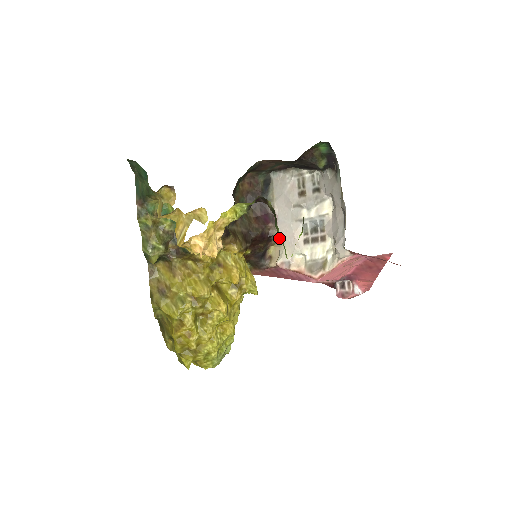
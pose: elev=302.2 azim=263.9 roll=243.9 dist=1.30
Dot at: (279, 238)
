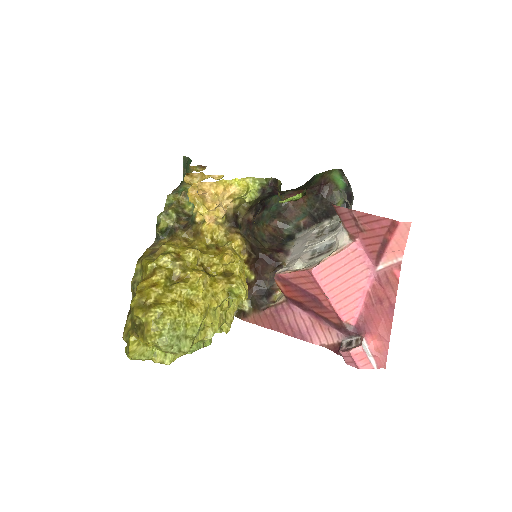
Dot at: (286, 264)
